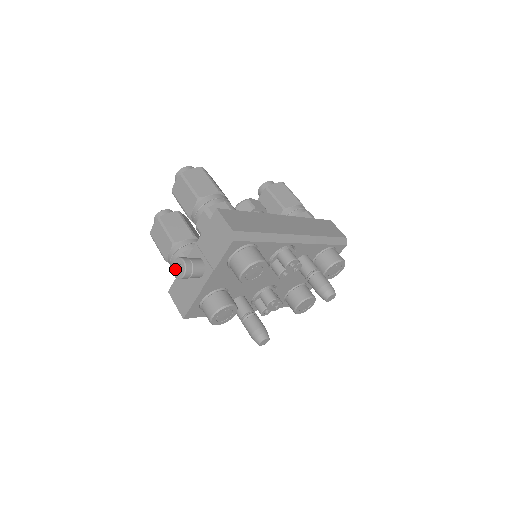
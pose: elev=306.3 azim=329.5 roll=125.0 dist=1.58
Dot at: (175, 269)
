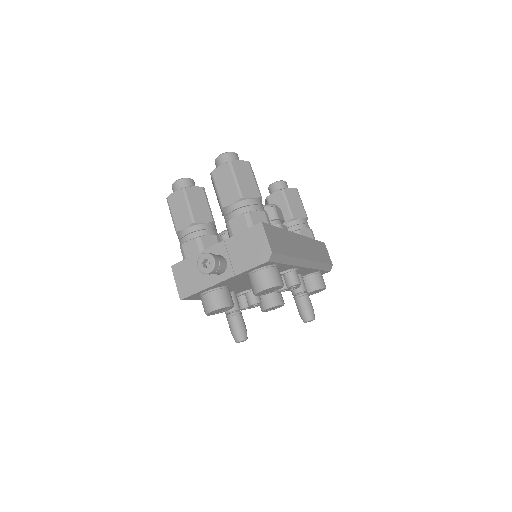
Dot at: (201, 262)
